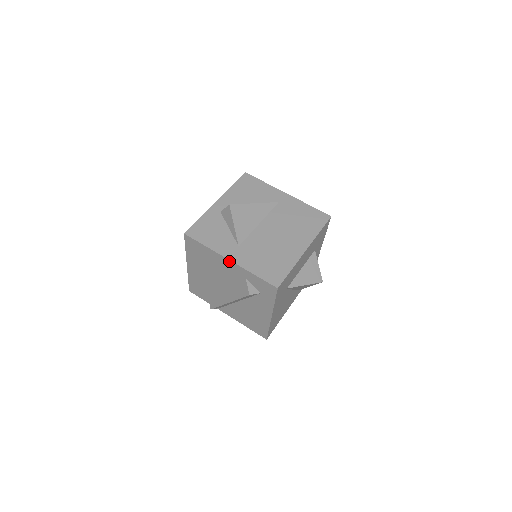
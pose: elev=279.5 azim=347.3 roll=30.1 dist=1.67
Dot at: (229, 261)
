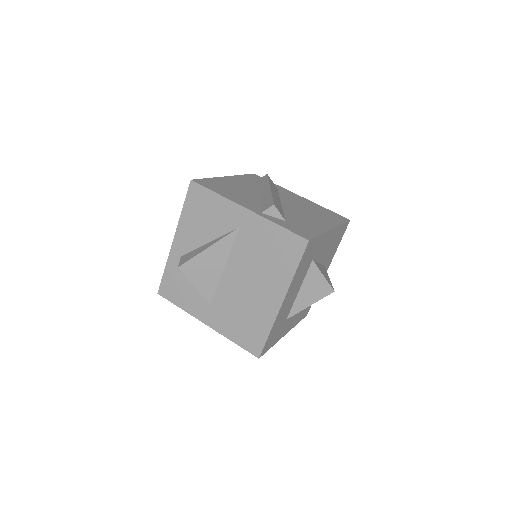
Dot at: (207, 324)
